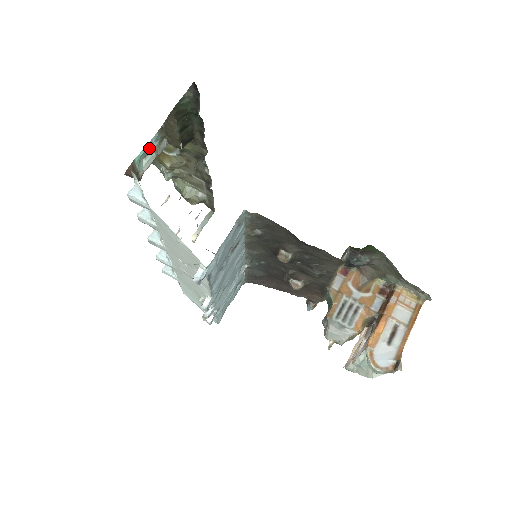
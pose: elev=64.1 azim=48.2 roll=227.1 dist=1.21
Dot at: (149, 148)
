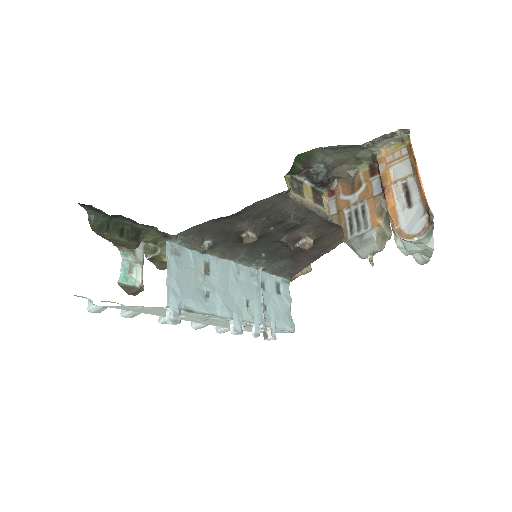
Dot at: (127, 265)
